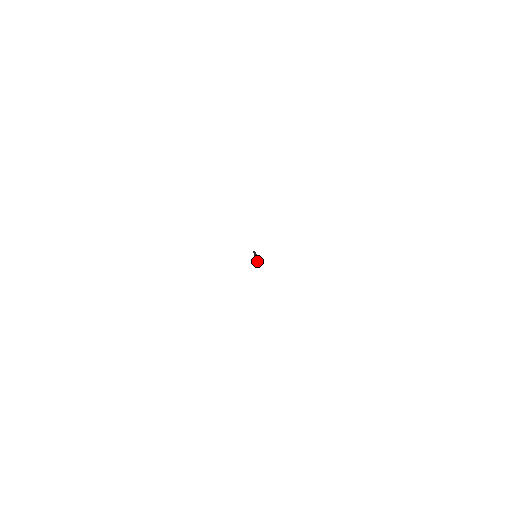
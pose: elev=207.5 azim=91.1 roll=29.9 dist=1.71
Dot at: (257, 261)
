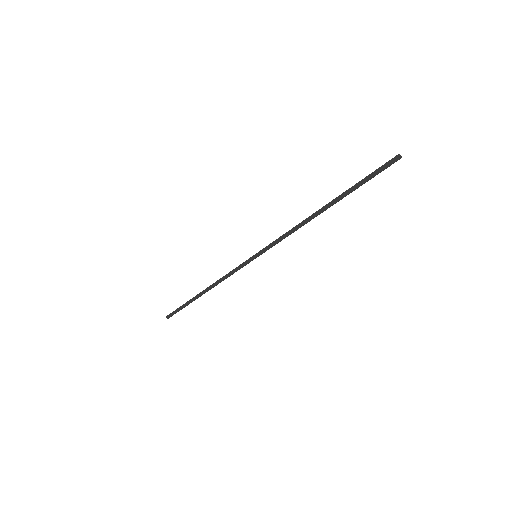
Dot at: (387, 162)
